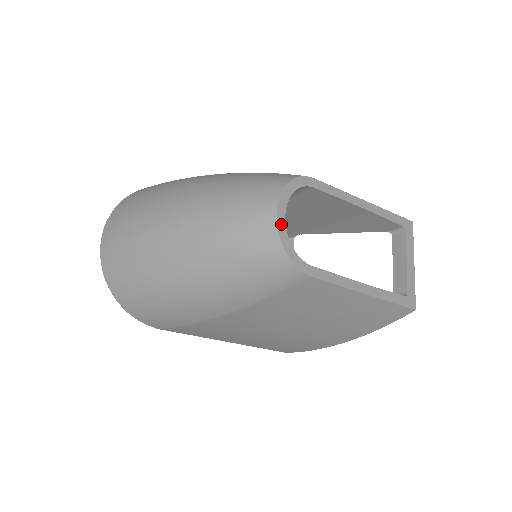
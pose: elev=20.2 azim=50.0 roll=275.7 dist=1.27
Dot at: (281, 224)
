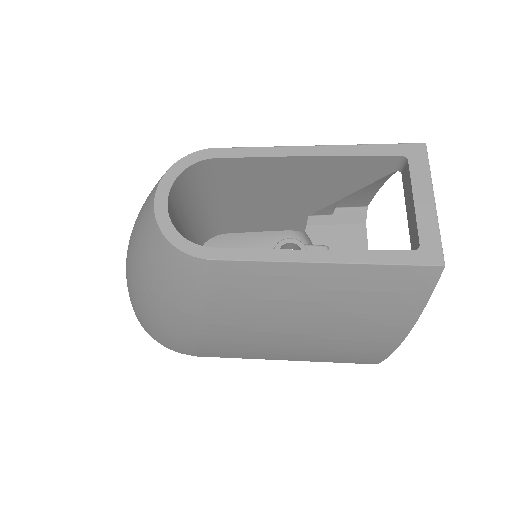
Dot at: (161, 212)
